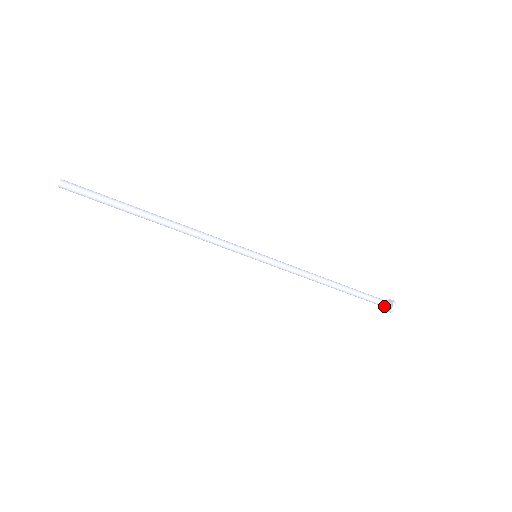
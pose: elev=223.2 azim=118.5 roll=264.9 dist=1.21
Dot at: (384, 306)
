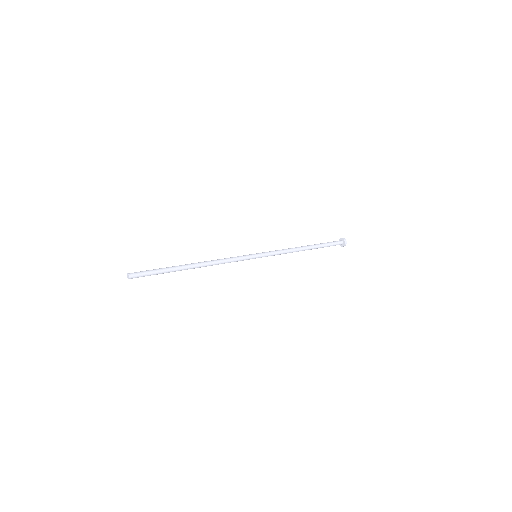
Dot at: occluded
